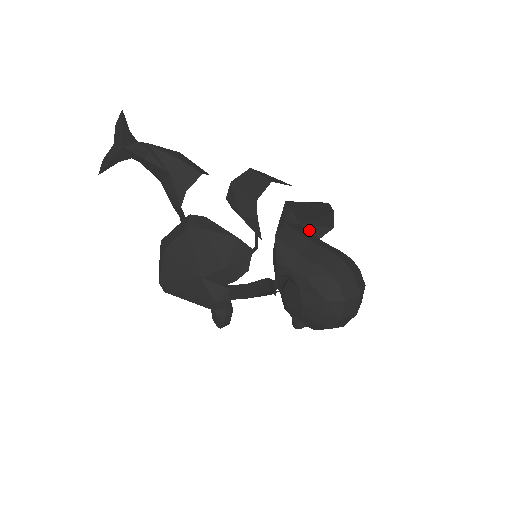
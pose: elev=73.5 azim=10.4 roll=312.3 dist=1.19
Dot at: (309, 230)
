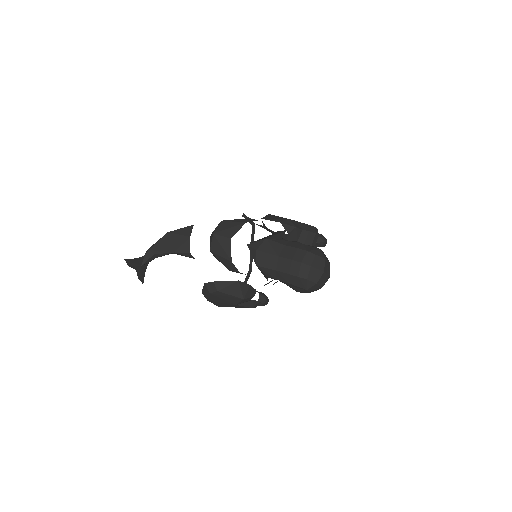
Dot at: (273, 237)
